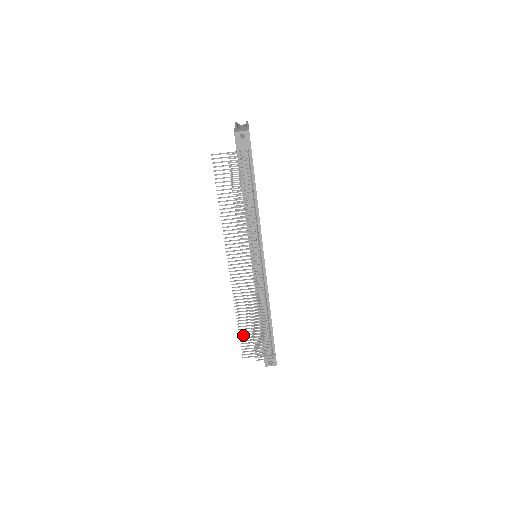
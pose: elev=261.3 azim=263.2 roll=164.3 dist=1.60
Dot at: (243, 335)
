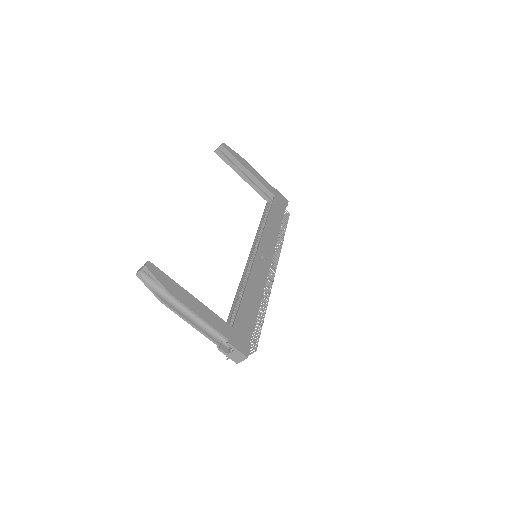
Dot at: occluded
